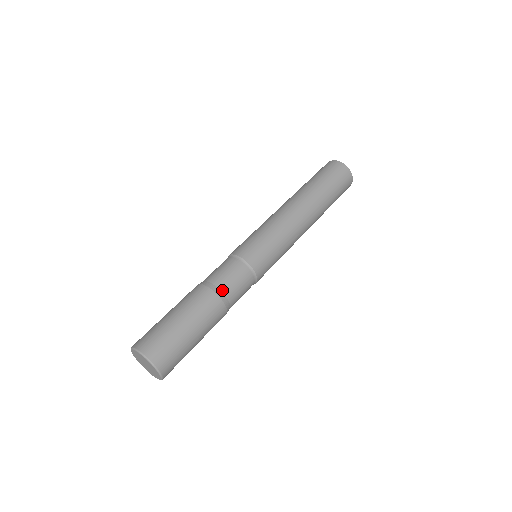
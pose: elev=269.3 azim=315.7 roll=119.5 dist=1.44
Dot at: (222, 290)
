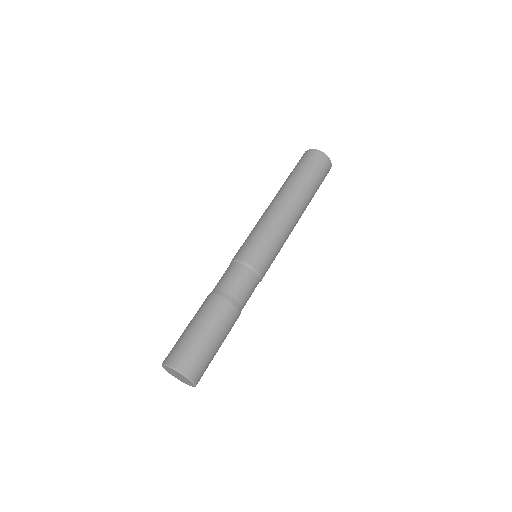
Dot at: (242, 306)
